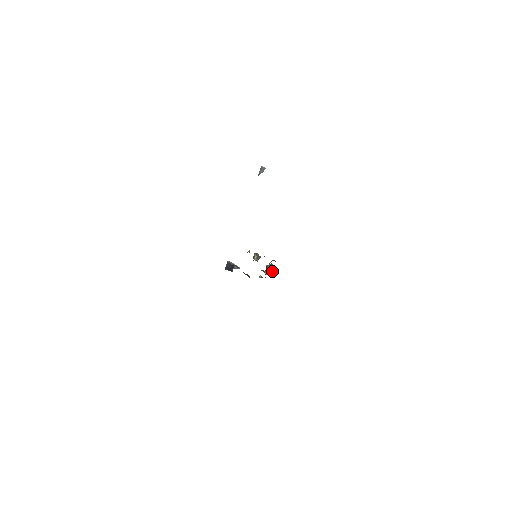
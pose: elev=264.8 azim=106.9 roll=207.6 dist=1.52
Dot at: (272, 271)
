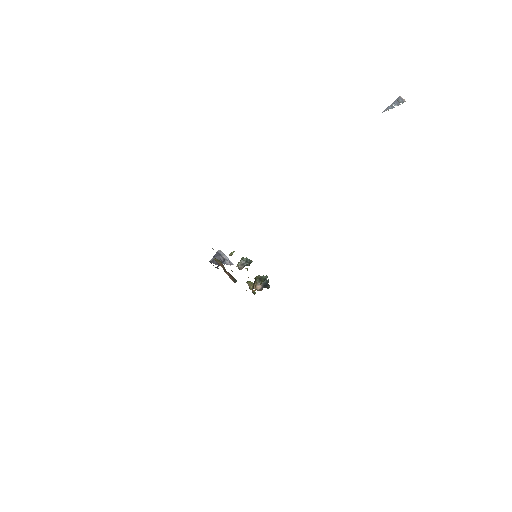
Dot at: (257, 289)
